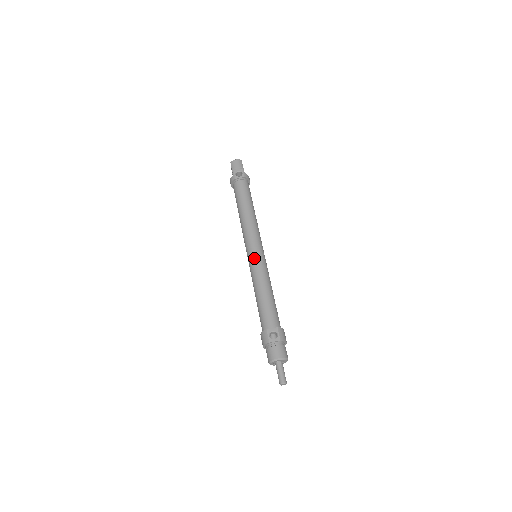
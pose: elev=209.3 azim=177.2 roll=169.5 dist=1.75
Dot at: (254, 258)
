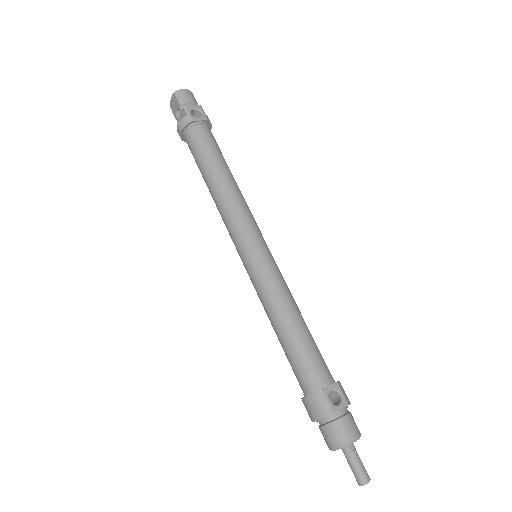
Dot at: (262, 260)
